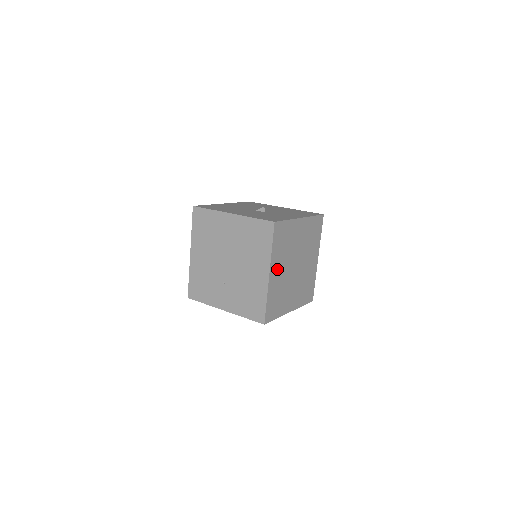
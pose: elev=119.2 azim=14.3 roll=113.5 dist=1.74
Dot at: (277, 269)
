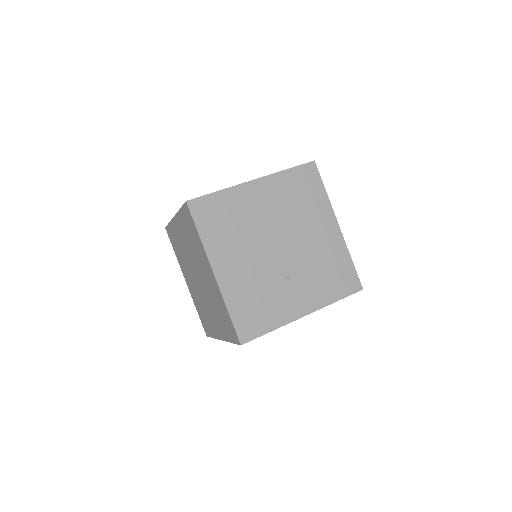
Dot at: occluded
